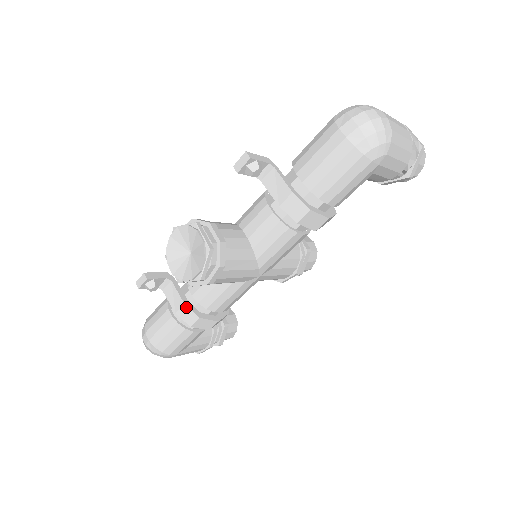
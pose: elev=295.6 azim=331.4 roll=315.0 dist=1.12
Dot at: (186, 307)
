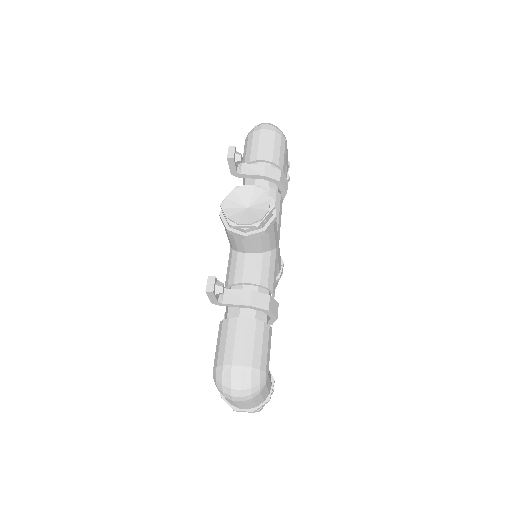
Dot at: (255, 293)
